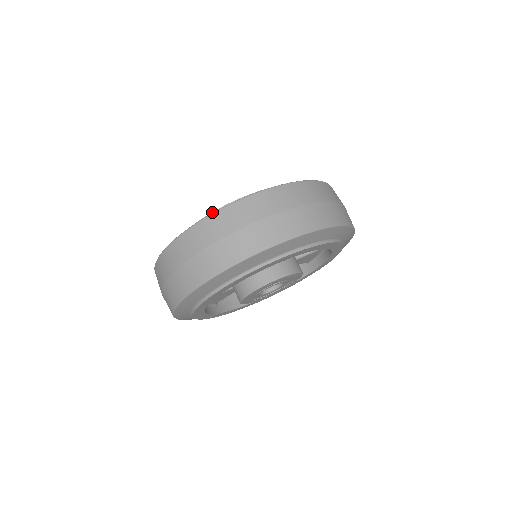
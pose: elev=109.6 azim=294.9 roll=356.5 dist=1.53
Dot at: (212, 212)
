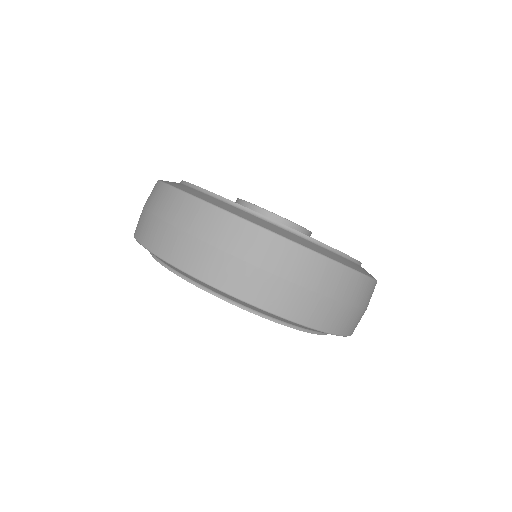
Dot at: occluded
